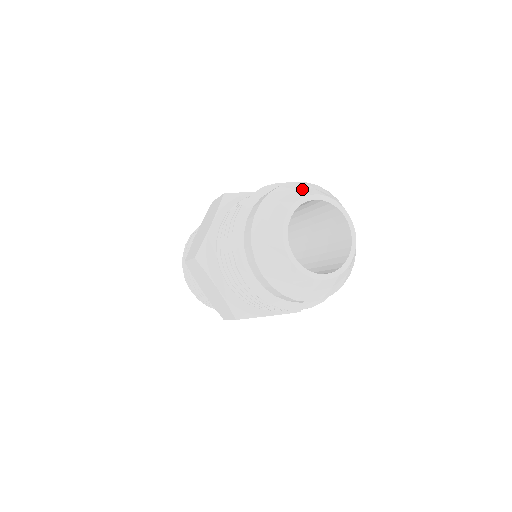
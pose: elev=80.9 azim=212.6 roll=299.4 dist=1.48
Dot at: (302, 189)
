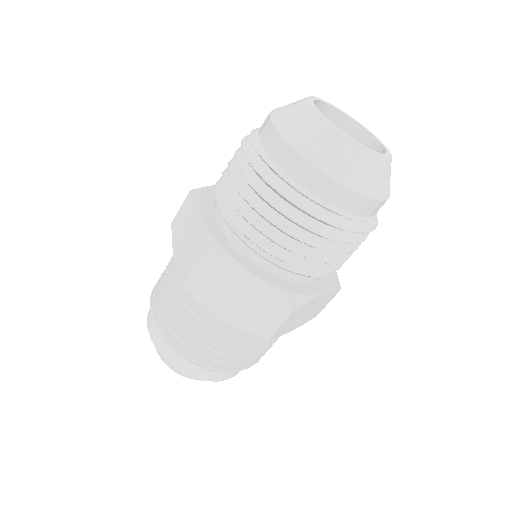
Dot at: occluded
